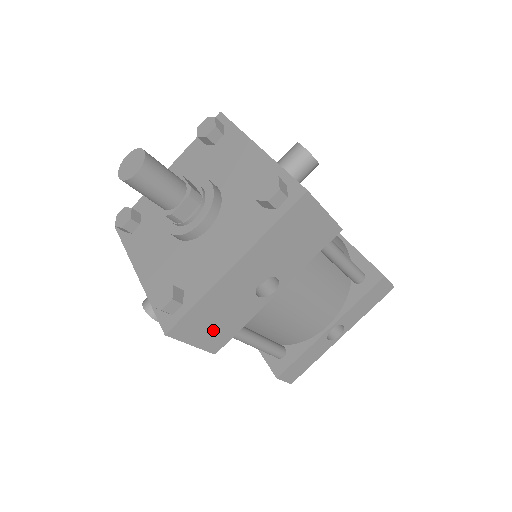
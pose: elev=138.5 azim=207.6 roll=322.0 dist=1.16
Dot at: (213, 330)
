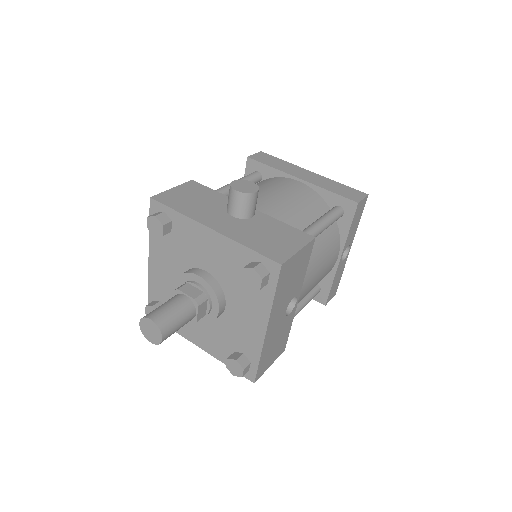
Dot at: (276, 350)
